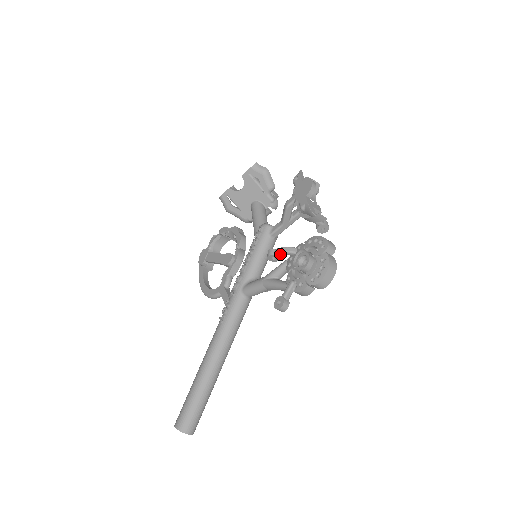
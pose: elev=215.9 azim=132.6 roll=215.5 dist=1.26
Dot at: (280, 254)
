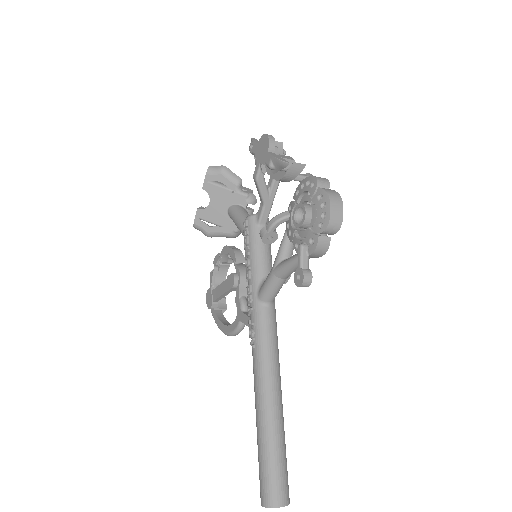
Dot at: (273, 228)
